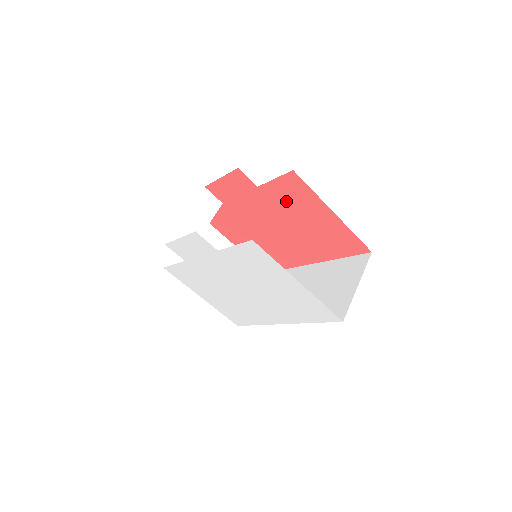
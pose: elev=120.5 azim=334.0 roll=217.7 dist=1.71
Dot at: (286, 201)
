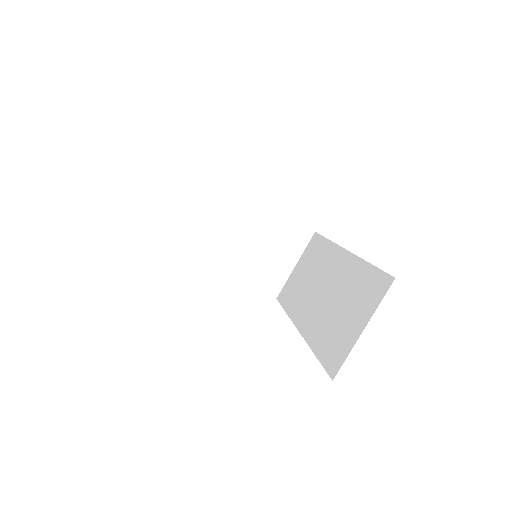
Dot at: occluded
